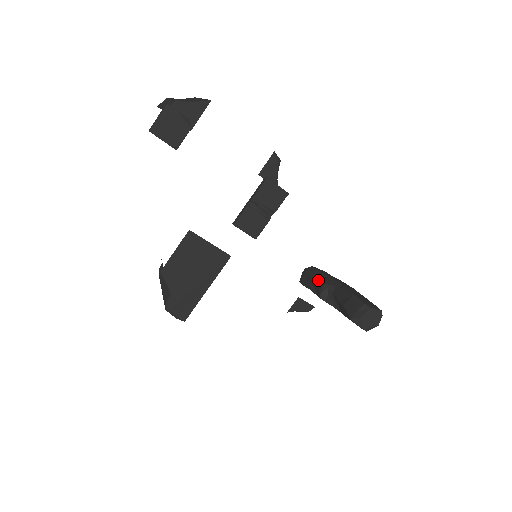
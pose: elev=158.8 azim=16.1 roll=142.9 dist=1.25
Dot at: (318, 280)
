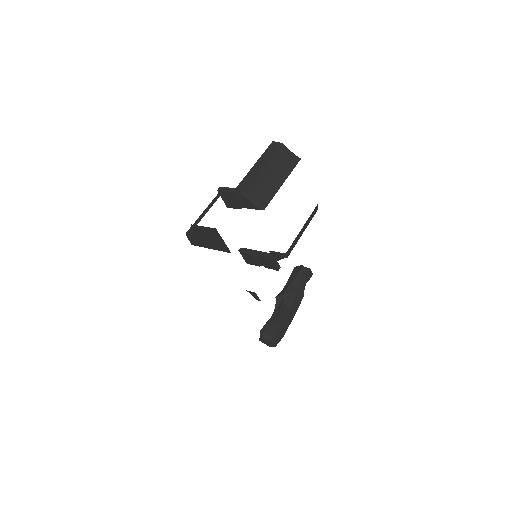
Dot at: (291, 286)
